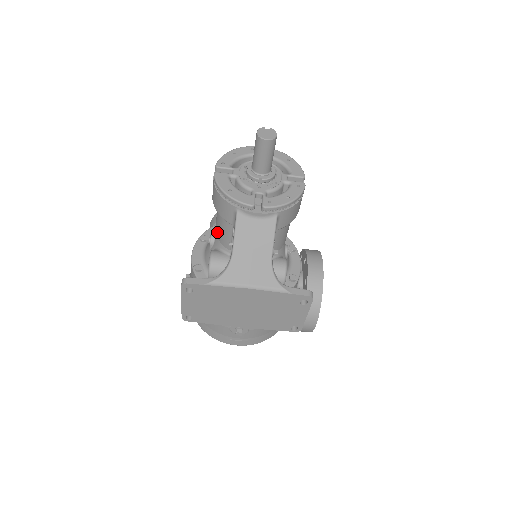
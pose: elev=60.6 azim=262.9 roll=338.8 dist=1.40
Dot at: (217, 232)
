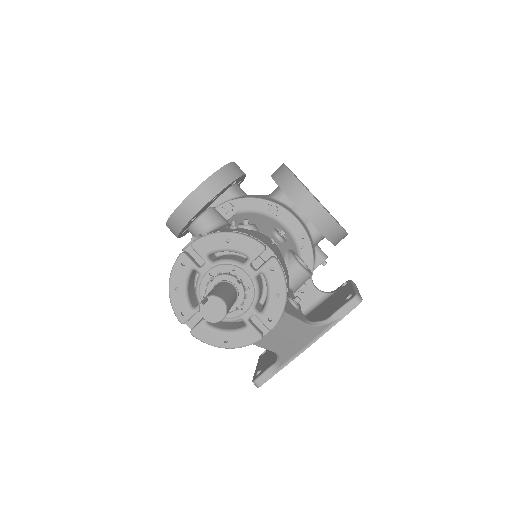
Dot at: occluded
